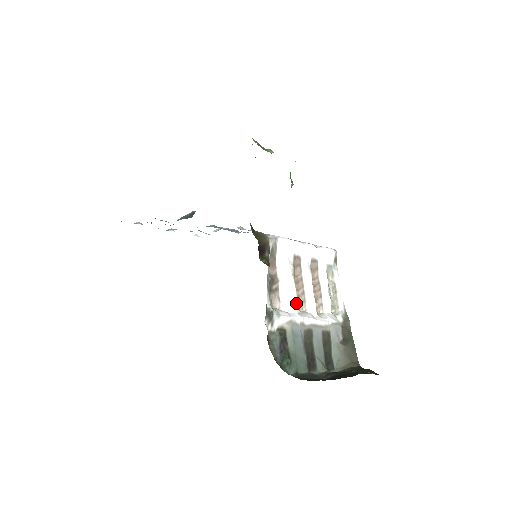
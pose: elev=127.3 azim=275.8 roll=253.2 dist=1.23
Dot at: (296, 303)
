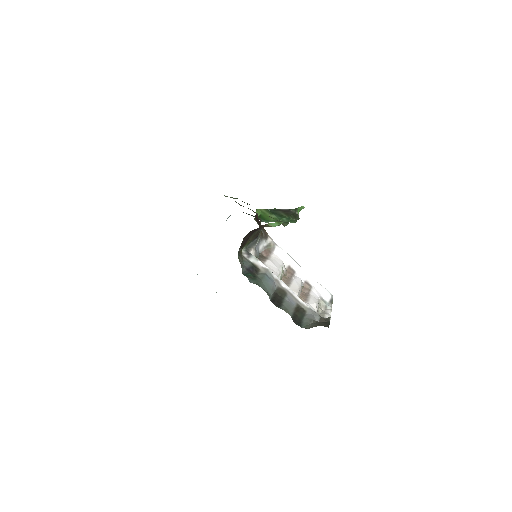
Dot at: (278, 275)
